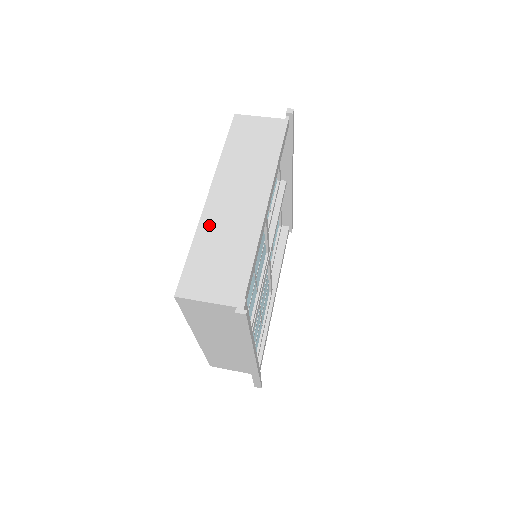
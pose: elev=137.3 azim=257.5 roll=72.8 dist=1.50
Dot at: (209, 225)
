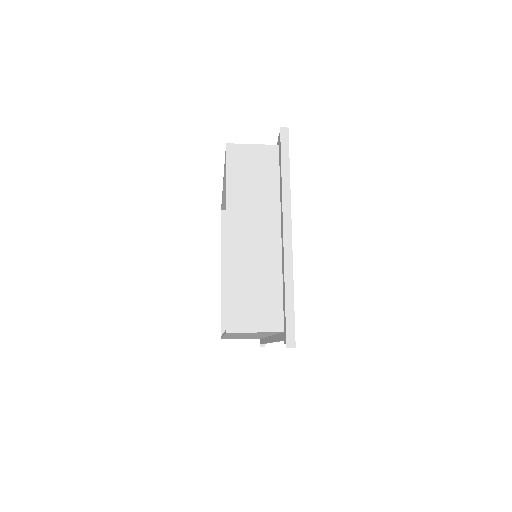
Dot at: occluded
